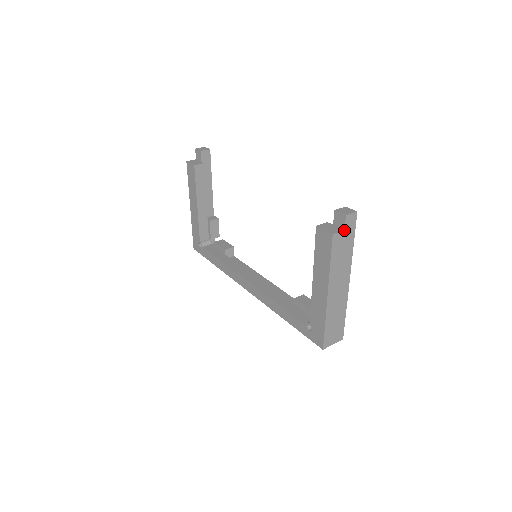
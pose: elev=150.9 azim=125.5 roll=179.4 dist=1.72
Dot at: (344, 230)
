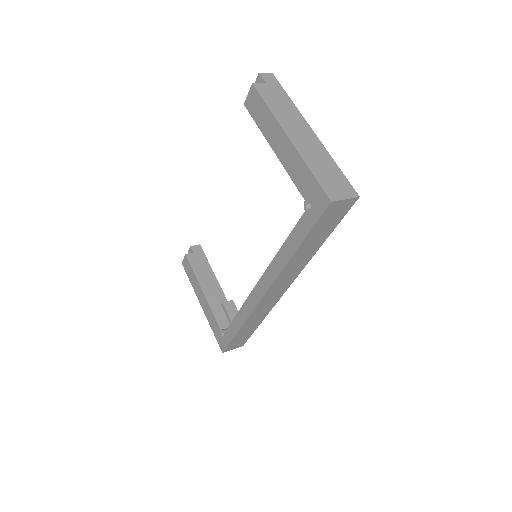
Dot at: (266, 84)
